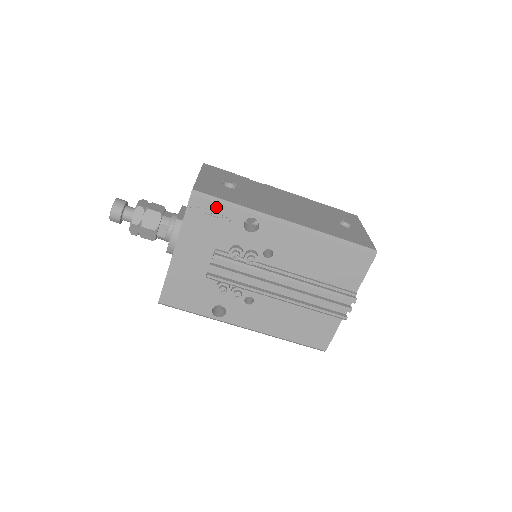
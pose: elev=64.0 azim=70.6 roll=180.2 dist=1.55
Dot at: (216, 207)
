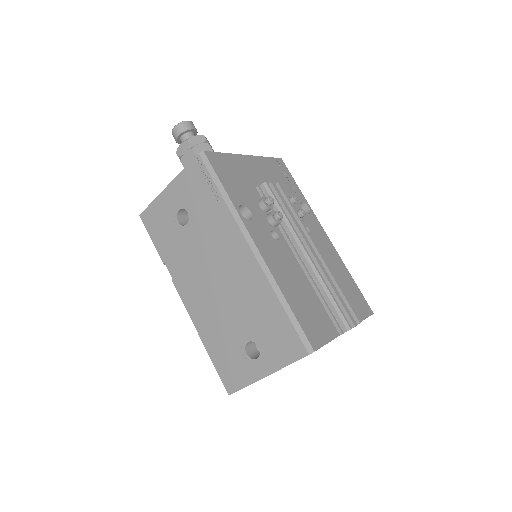
Dot at: (291, 178)
